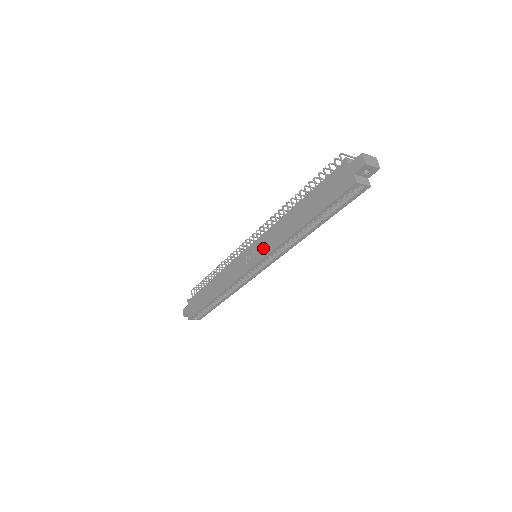
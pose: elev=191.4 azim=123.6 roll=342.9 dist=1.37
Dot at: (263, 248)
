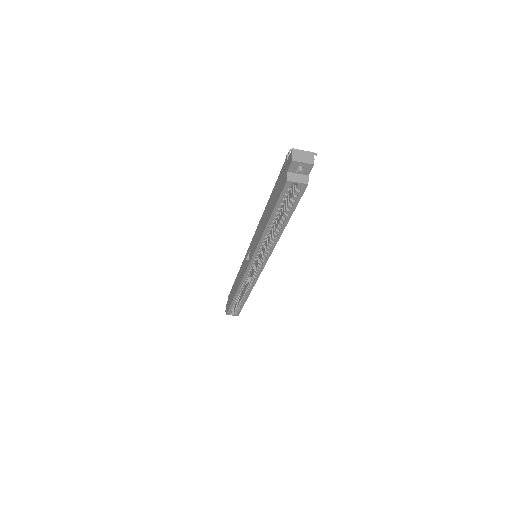
Dot at: (252, 248)
